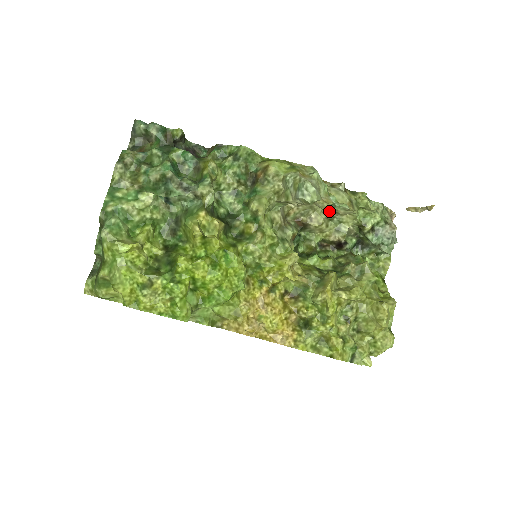
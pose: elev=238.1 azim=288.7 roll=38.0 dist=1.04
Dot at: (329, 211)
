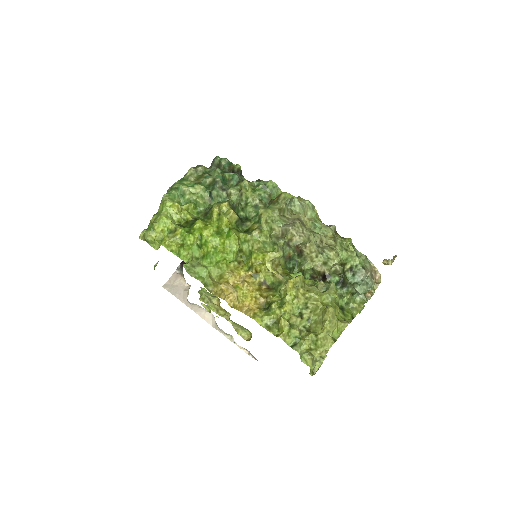
Dot at: (318, 241)
